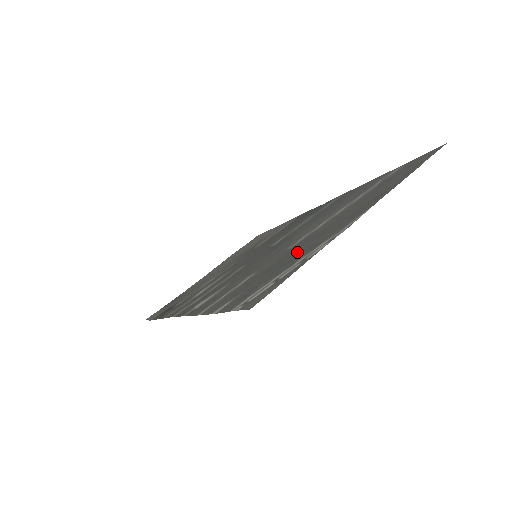
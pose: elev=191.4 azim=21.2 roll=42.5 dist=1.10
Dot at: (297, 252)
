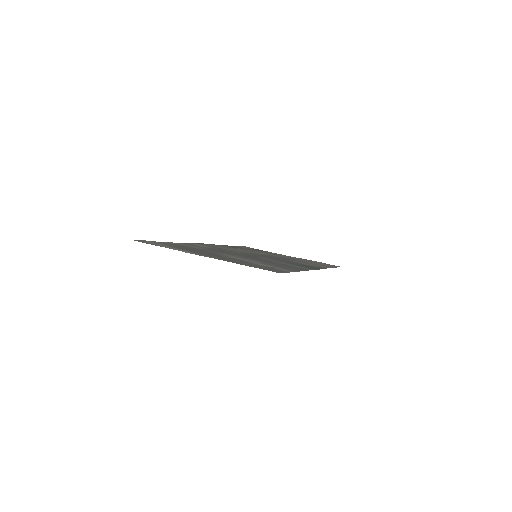
Dot at: (195, 250)
